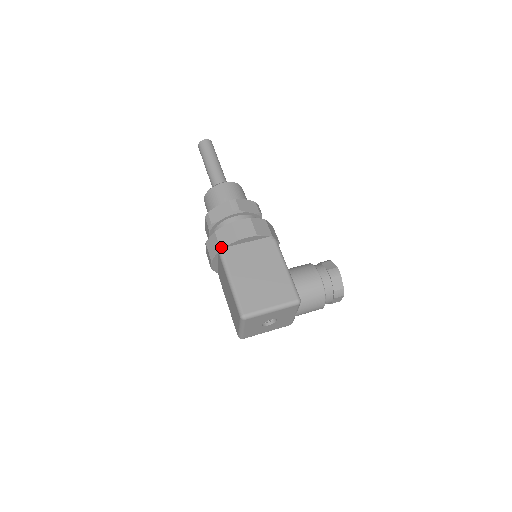
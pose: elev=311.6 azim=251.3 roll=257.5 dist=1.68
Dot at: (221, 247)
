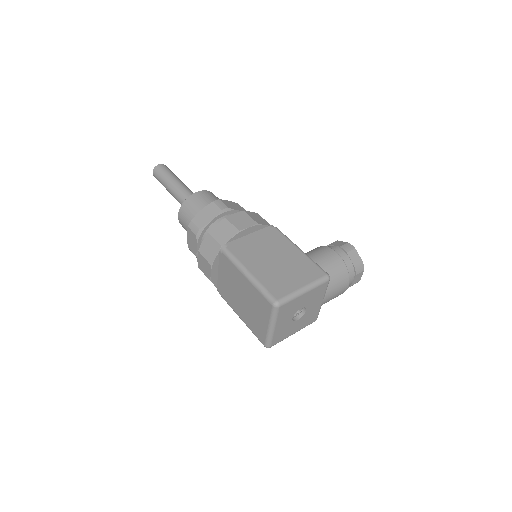
Dot at: (222, 244)
